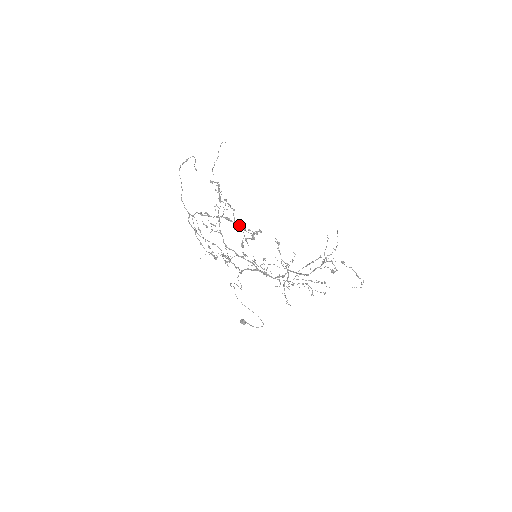
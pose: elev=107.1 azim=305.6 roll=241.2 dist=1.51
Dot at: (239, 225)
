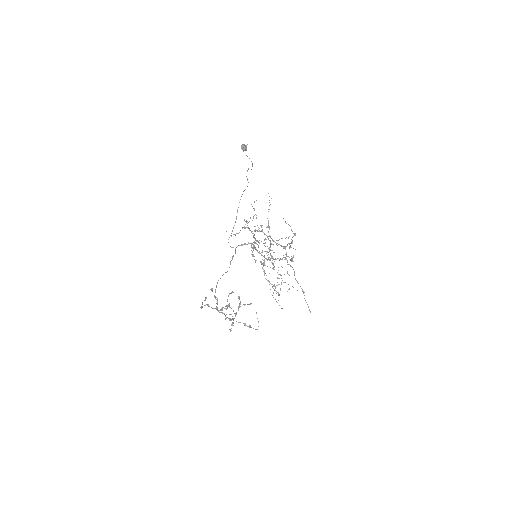
Dot at: occluded
